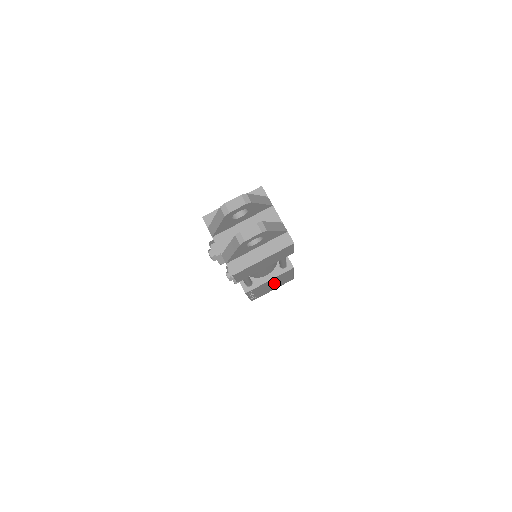
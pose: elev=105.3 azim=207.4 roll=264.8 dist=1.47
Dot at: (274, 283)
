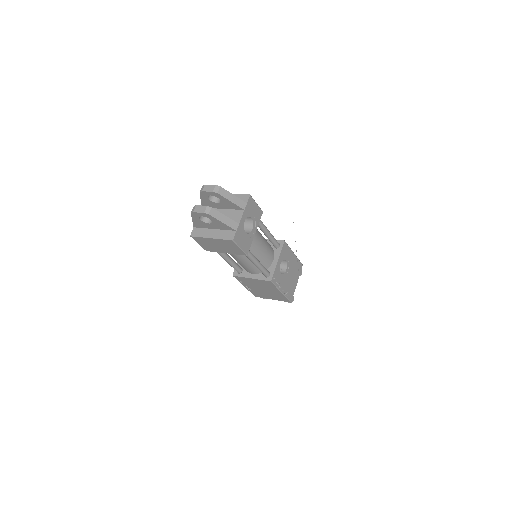
Dot at: (264, 288)
